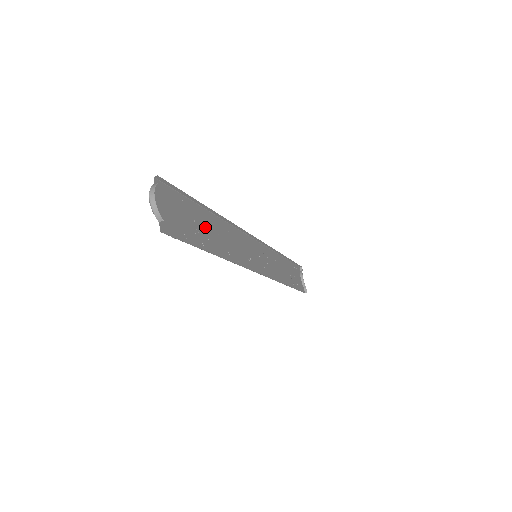
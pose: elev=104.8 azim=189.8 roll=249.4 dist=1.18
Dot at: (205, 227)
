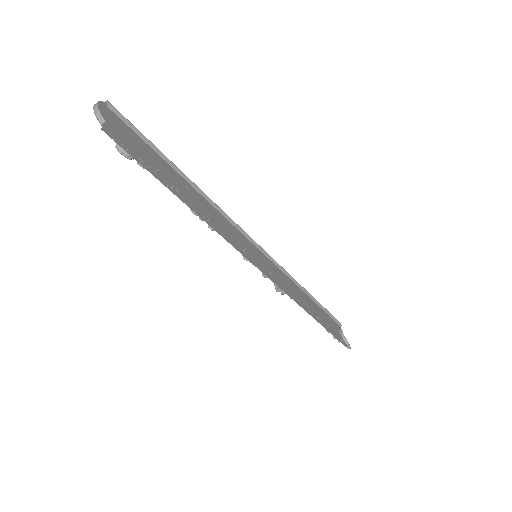
Dot at: (173, 179)
